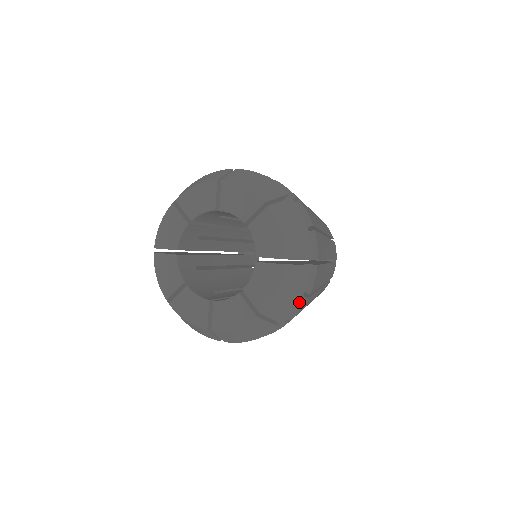
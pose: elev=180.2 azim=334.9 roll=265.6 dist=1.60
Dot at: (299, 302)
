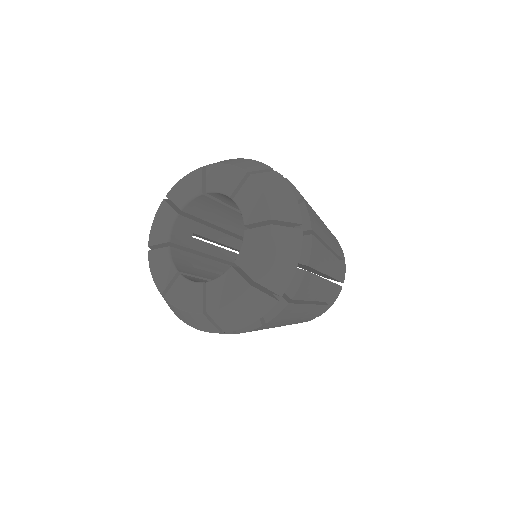
Dot at: occluded
